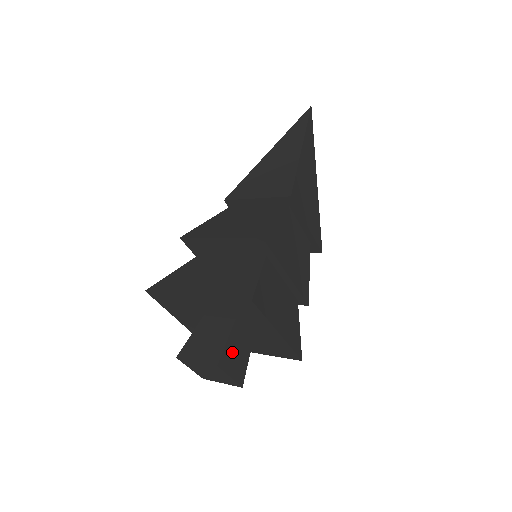
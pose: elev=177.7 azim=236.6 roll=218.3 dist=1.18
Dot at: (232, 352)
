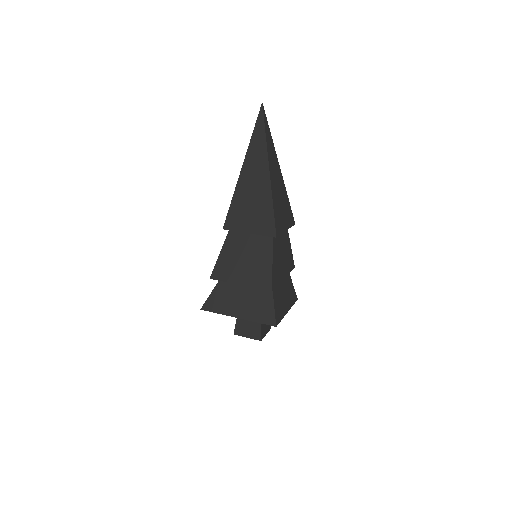
Dot at: (264, 325)
